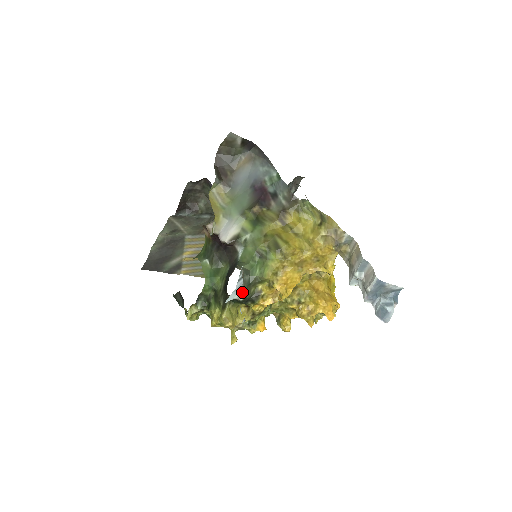
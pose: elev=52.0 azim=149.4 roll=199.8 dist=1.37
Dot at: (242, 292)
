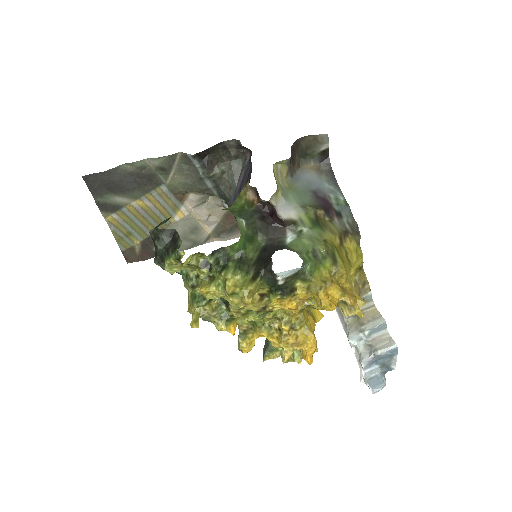
Dot at: (289, 276)
